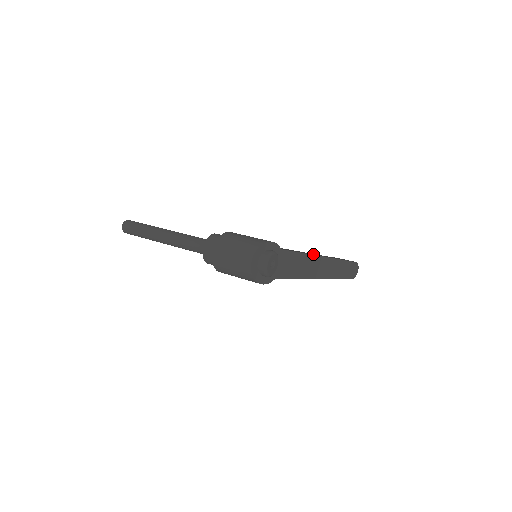
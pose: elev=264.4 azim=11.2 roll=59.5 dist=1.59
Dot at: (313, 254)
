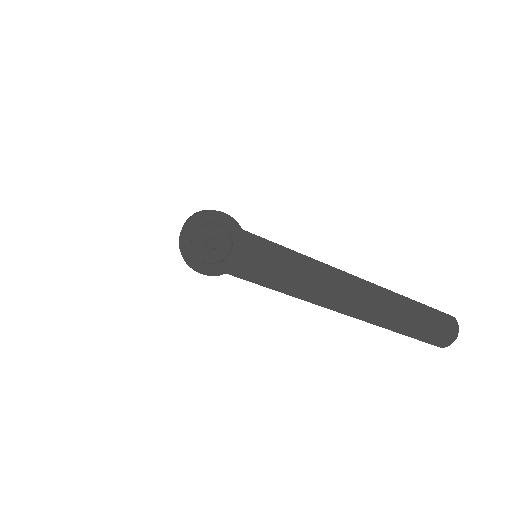
Dot at: occluded
